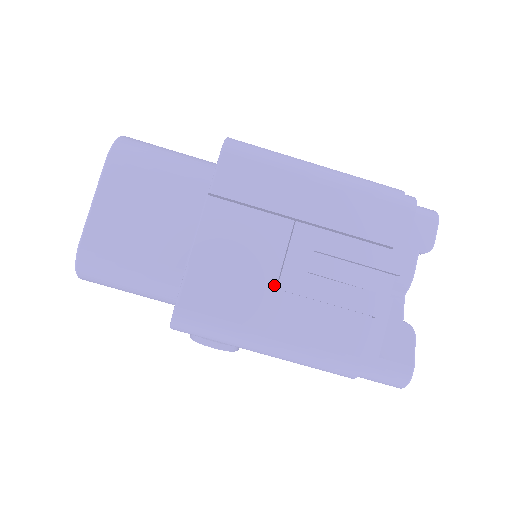
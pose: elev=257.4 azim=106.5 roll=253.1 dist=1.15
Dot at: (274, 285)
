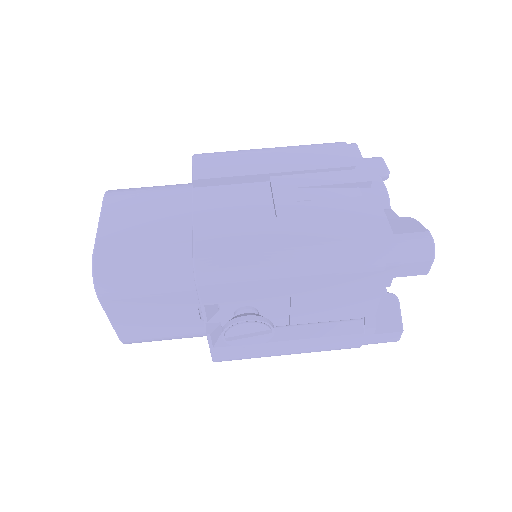
Dot at: occluded
